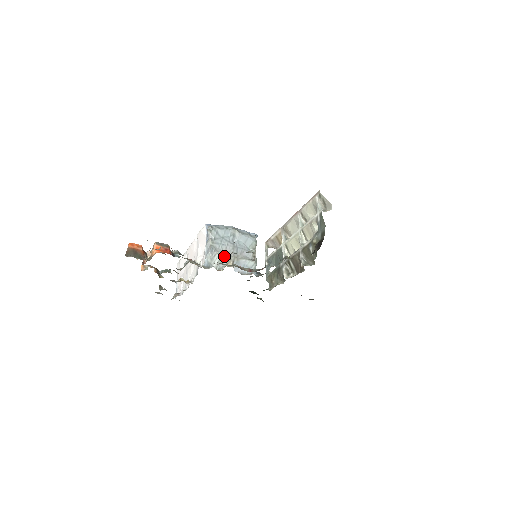
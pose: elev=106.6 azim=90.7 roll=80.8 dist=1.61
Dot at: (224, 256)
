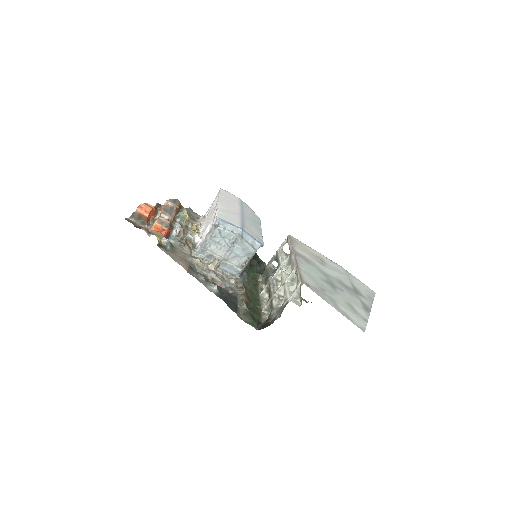
Dot at: (214, 255)
